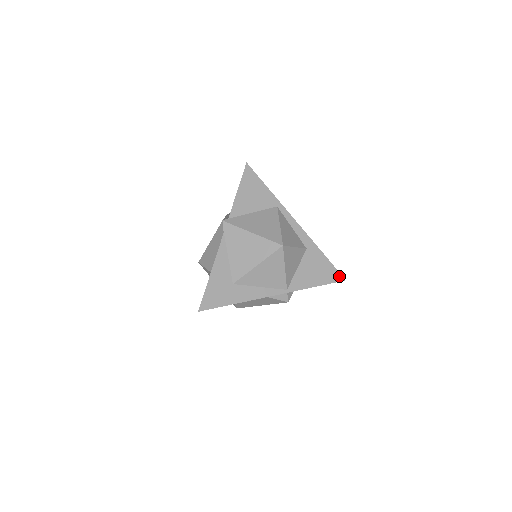
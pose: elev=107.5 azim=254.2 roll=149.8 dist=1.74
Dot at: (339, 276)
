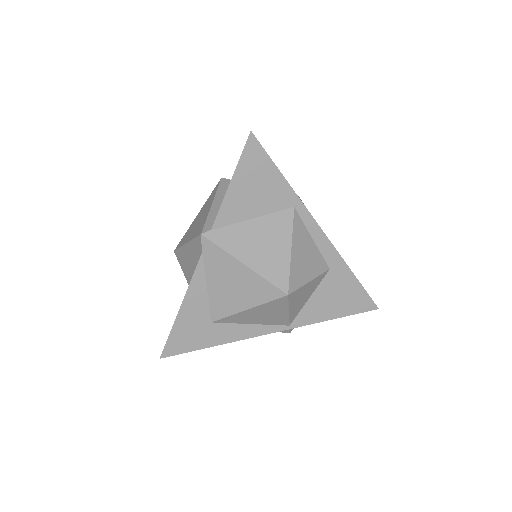
Dot at: (370, 304)
